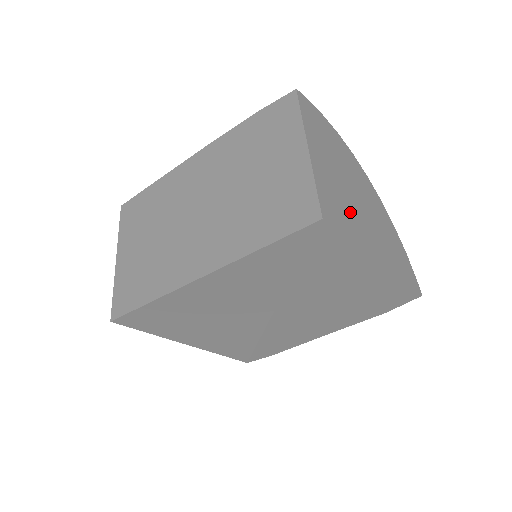
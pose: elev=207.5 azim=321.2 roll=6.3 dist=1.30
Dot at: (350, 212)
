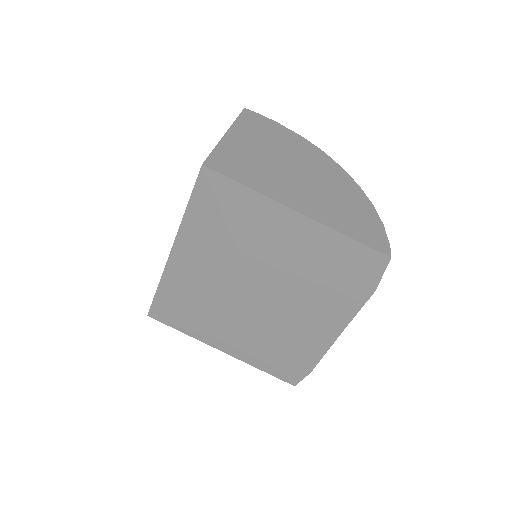
Dot at: (266, 174)
